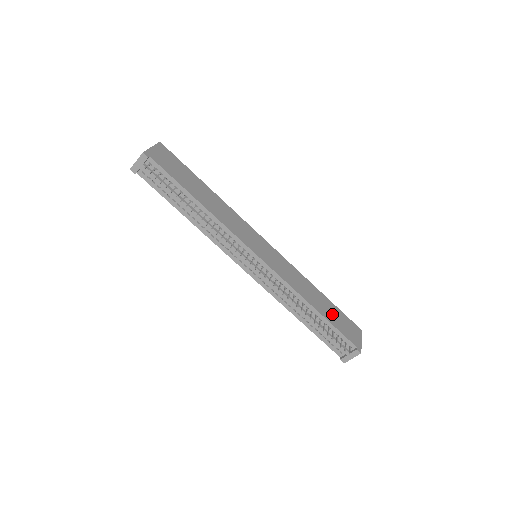
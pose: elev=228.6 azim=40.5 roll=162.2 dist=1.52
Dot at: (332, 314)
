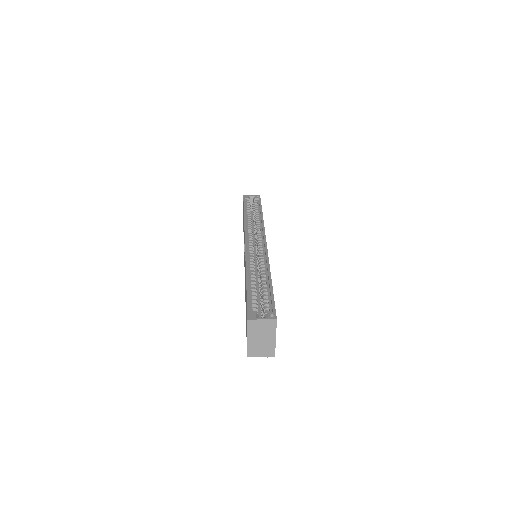
Dot at: occluded
